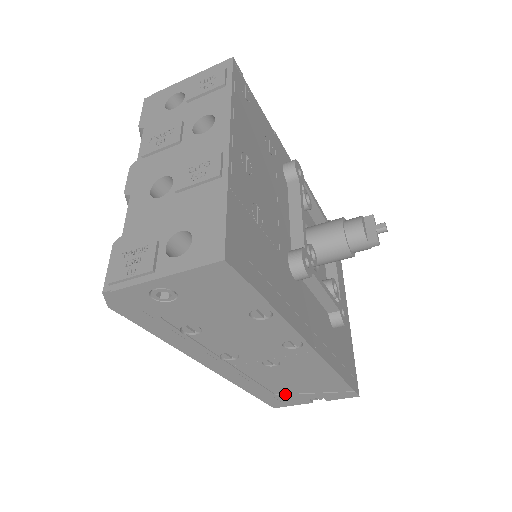
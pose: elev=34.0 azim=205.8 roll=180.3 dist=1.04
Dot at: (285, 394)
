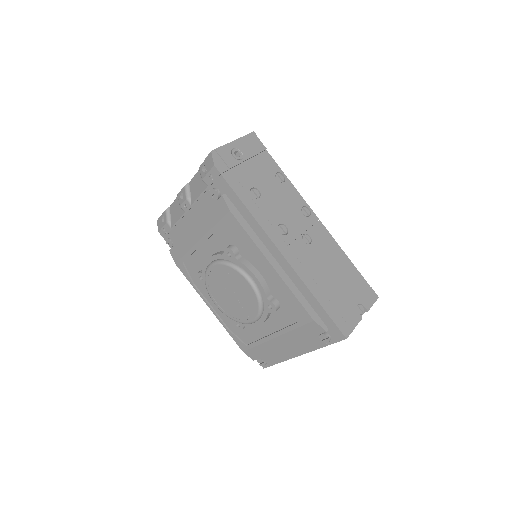
Dot at: (338, 300)
